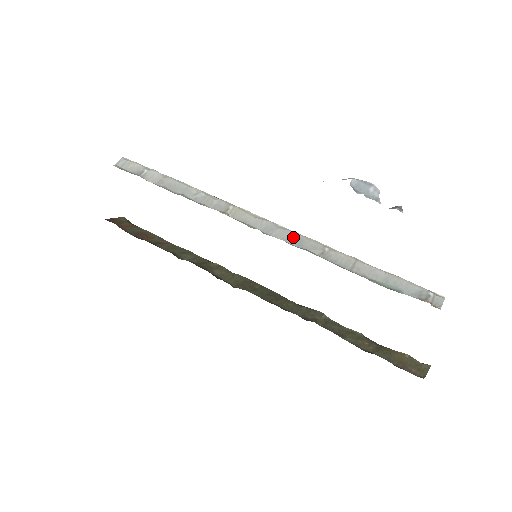
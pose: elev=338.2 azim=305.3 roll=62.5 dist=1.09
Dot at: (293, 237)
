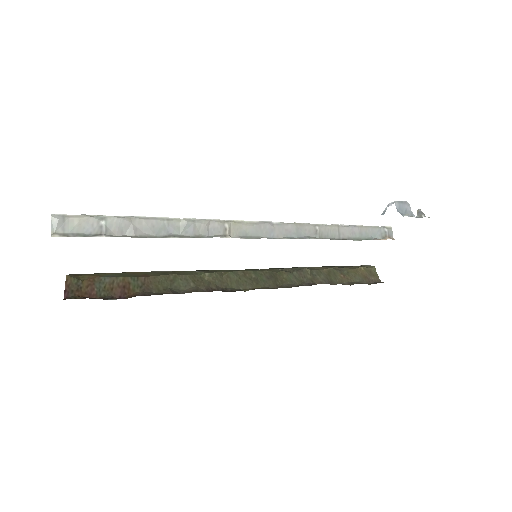
Dot at: (290, 230)
